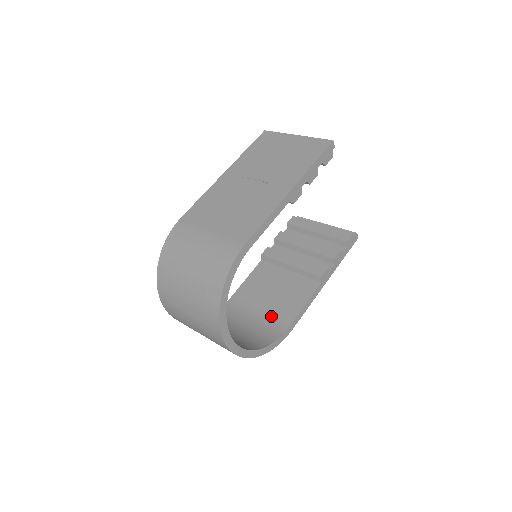
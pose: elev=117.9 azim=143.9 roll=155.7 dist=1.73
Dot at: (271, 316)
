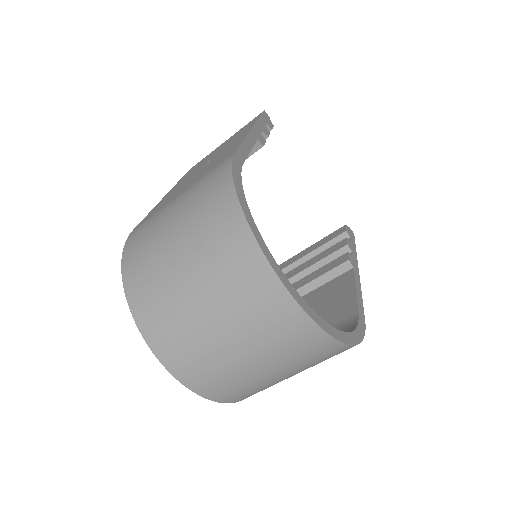
Dot at: occluded
